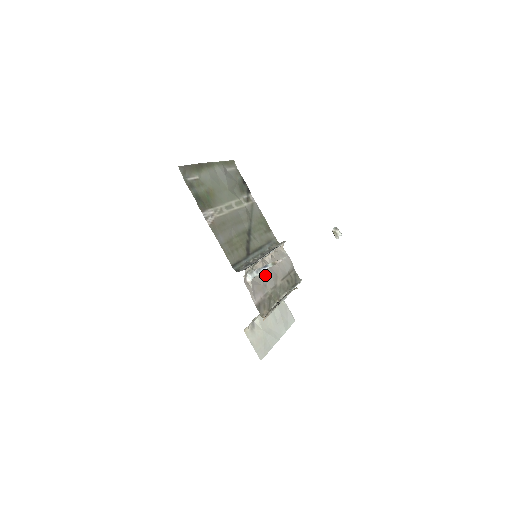
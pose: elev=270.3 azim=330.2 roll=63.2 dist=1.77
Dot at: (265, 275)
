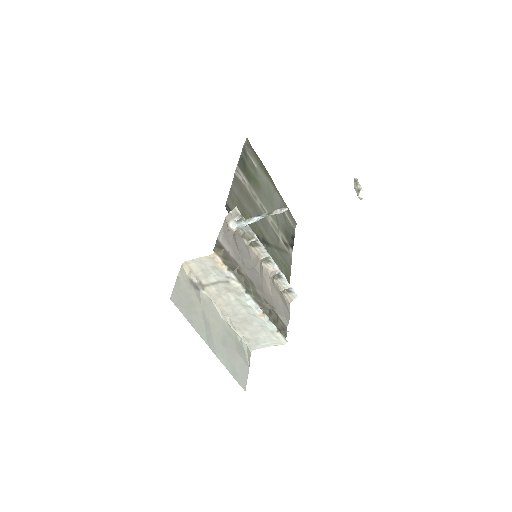
Dot at: (251, 265)
